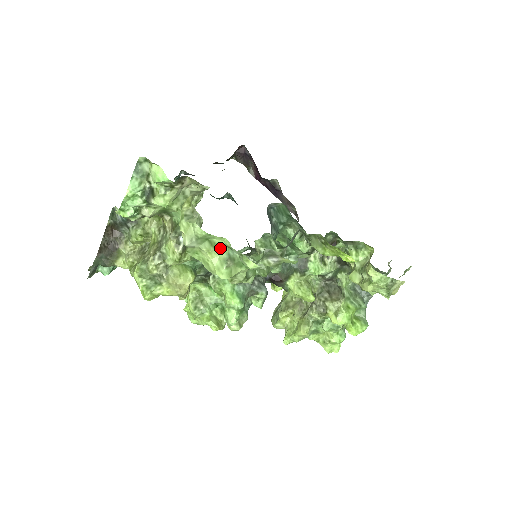
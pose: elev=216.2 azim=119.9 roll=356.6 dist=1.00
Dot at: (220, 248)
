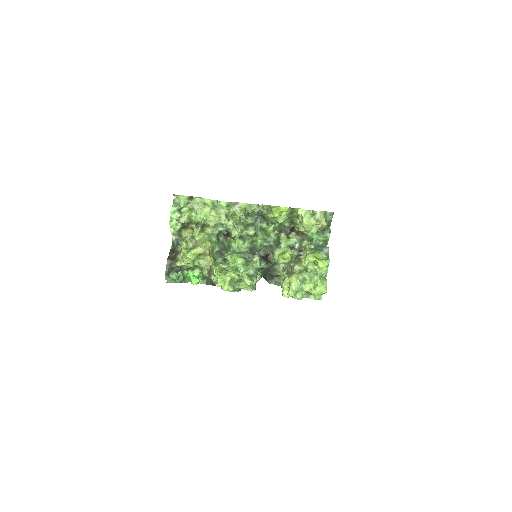
Dot at: (209, 205)
